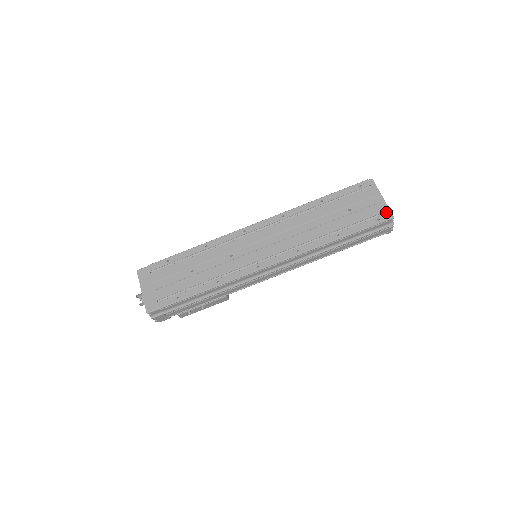
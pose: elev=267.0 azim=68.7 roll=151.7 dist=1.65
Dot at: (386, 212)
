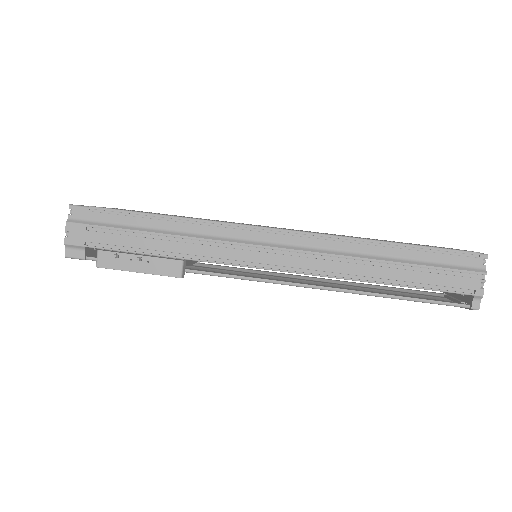
Dot at: occluded
